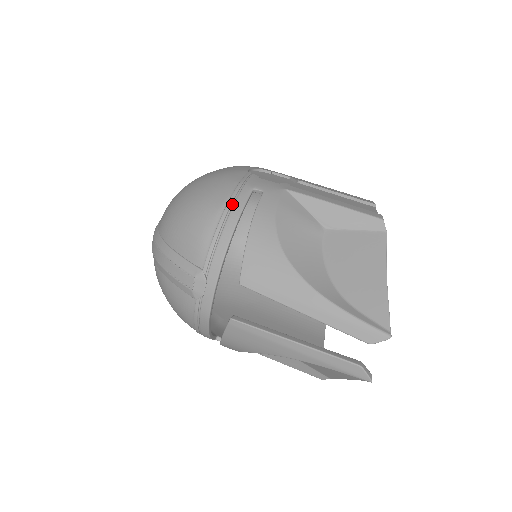
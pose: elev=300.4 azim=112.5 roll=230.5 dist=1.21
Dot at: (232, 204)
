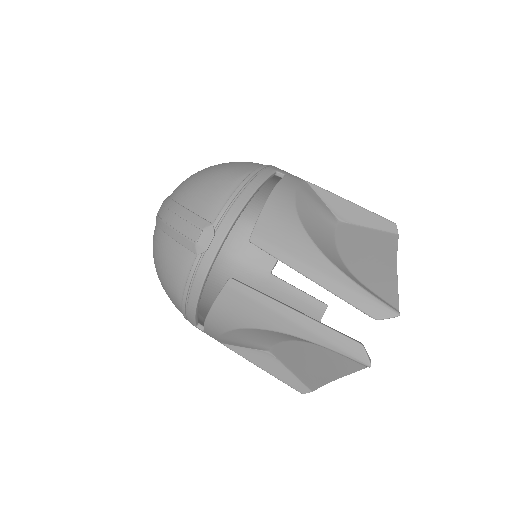
Dot at: (255, 175)
